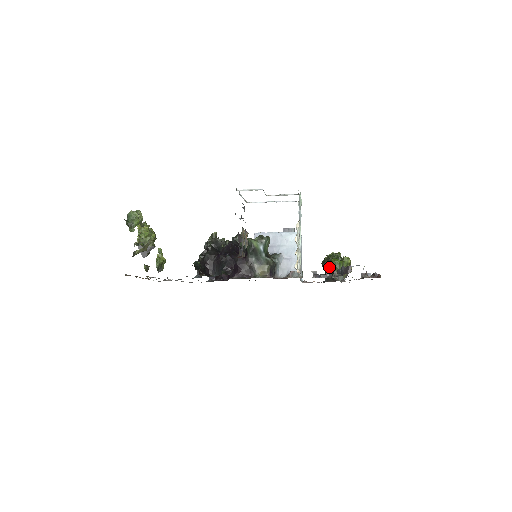
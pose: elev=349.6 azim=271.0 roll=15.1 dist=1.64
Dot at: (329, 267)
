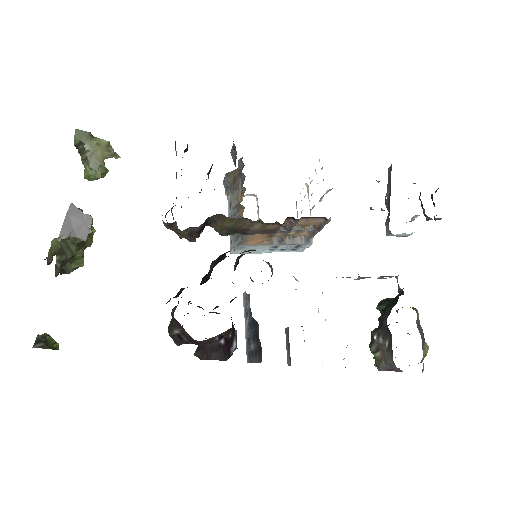
Dot at: (381, 306)
